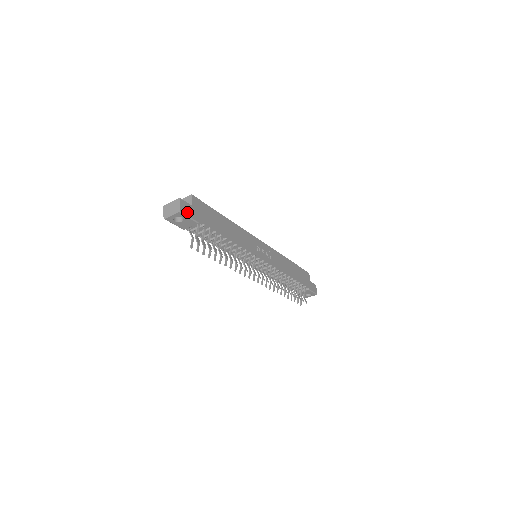
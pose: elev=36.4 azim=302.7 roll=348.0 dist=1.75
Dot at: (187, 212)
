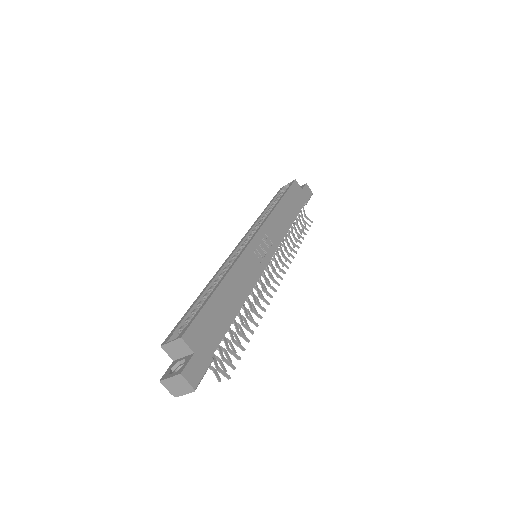
Dot at: (199, 375)
